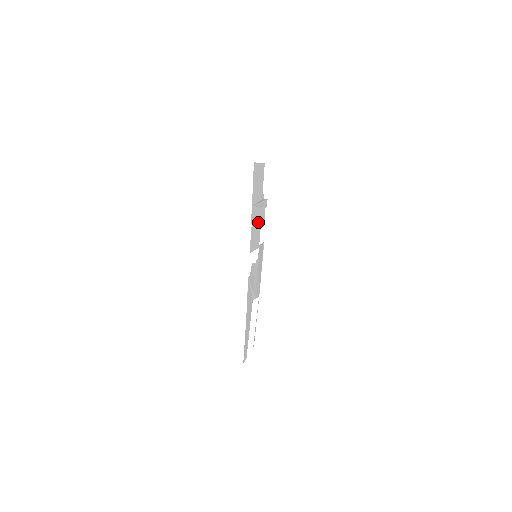
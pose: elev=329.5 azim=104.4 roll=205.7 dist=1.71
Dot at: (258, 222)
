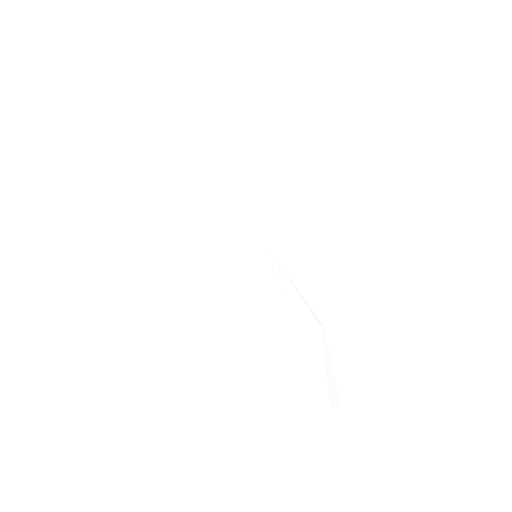
Dot at: (241, 212)
